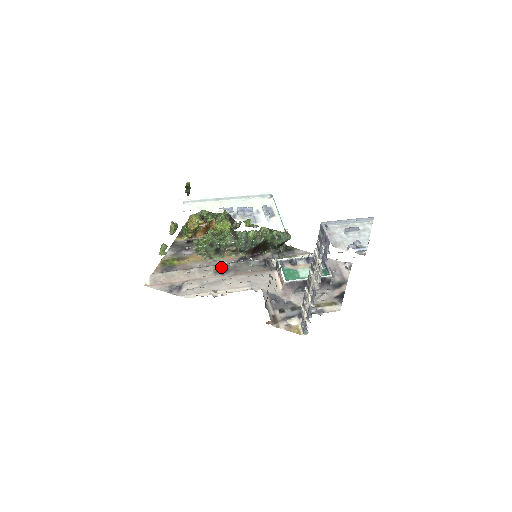
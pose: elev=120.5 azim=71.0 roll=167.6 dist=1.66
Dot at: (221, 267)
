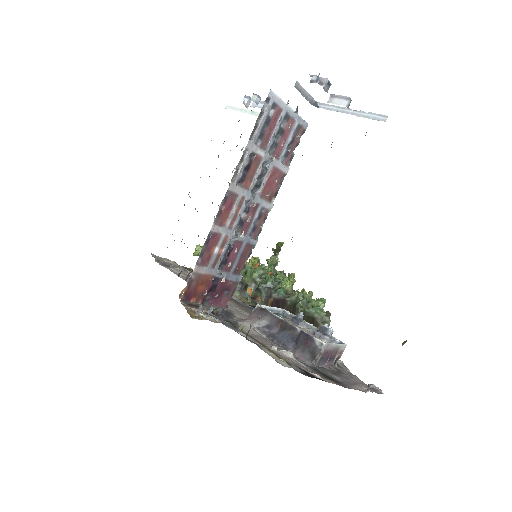
Dot at: occluded
